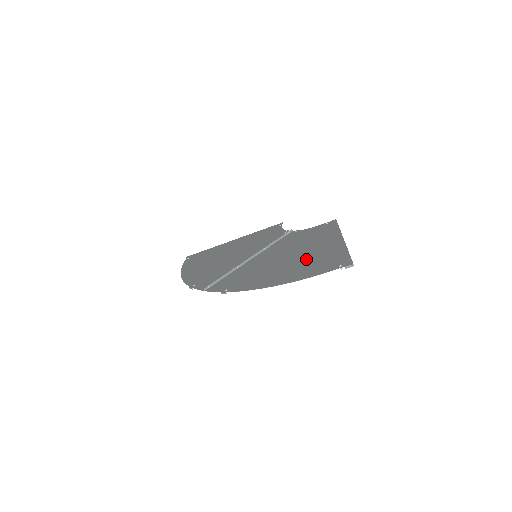
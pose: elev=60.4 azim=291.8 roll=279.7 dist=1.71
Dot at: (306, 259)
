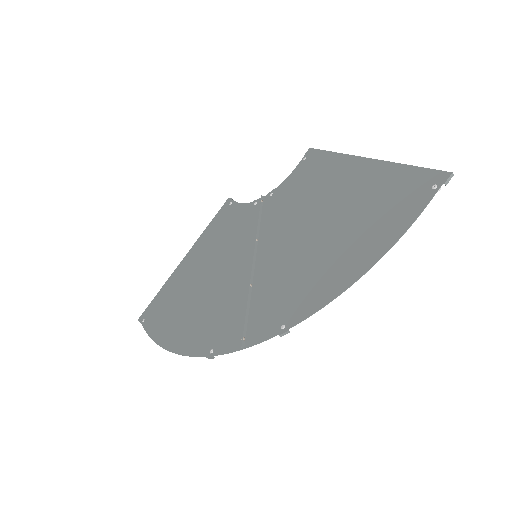
Dot at: (353, 213)
